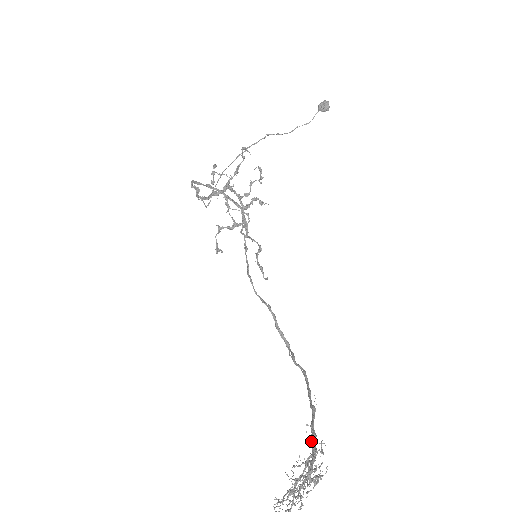
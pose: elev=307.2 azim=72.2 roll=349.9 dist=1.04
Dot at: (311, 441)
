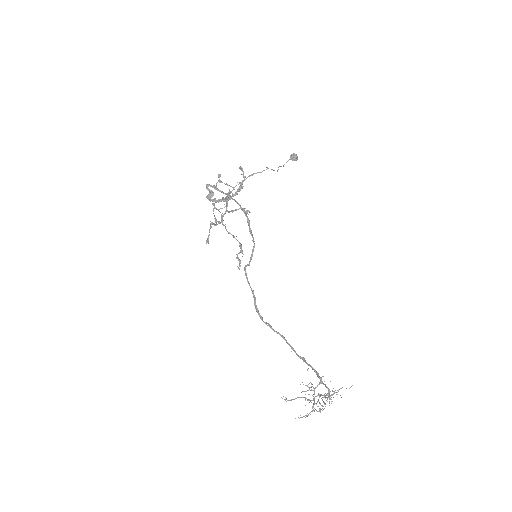
Dot at: (319, 376)
